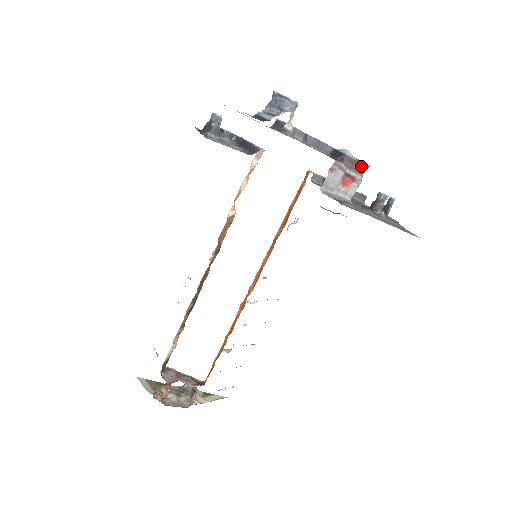
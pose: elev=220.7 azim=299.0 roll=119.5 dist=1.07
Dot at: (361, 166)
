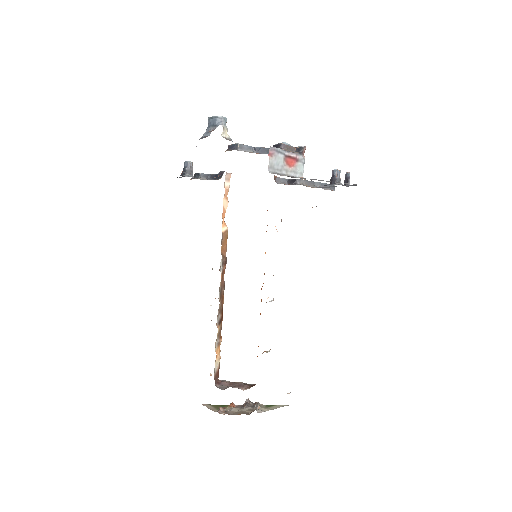
Dot at: (299, 149)
